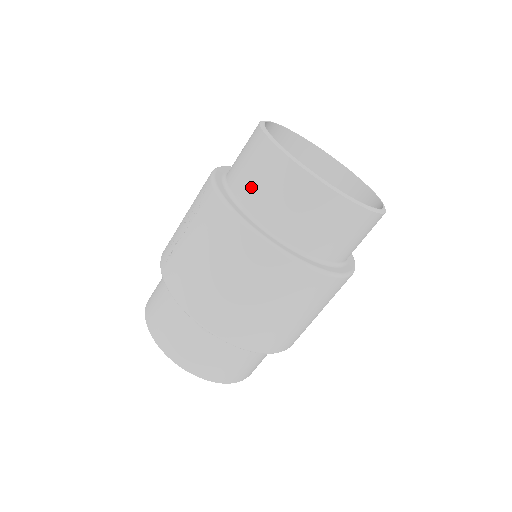
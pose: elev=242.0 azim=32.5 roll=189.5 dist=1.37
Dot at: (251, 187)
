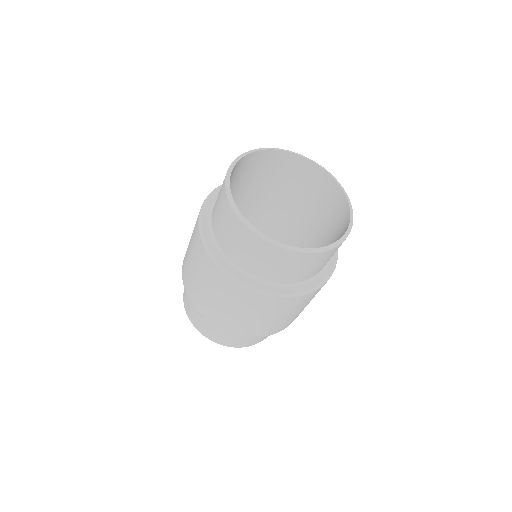
Dot at: occluded
